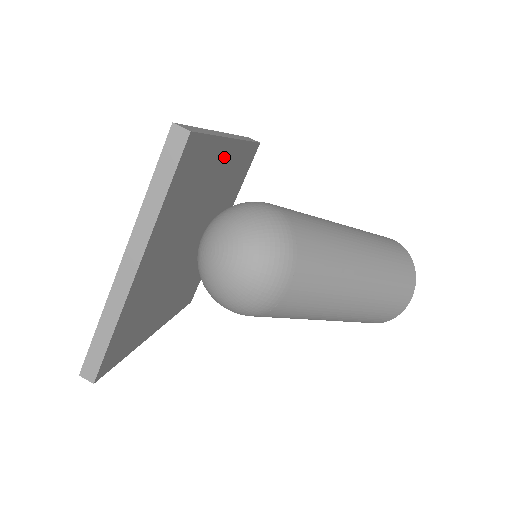
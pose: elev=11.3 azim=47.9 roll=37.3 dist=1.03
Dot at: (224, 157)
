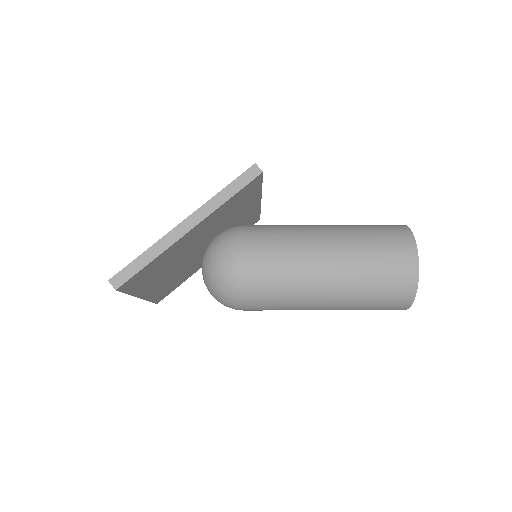
Dot at: (189, 236)
